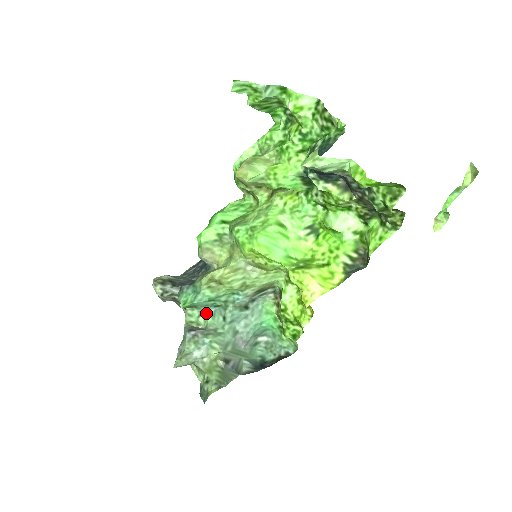
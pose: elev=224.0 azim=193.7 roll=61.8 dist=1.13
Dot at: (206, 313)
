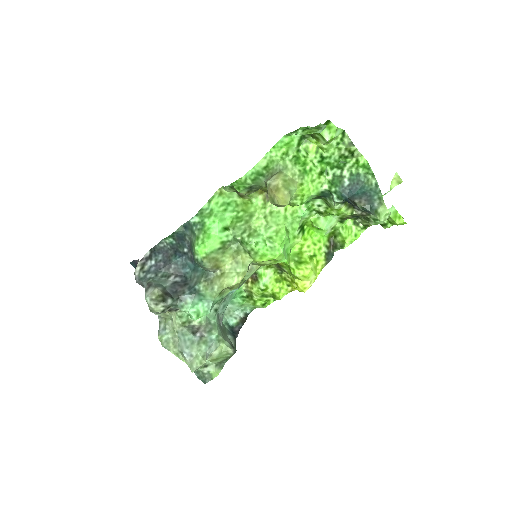
Dot at: occluded
